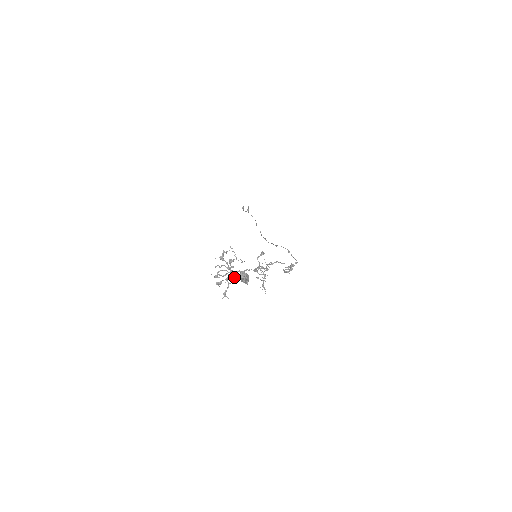
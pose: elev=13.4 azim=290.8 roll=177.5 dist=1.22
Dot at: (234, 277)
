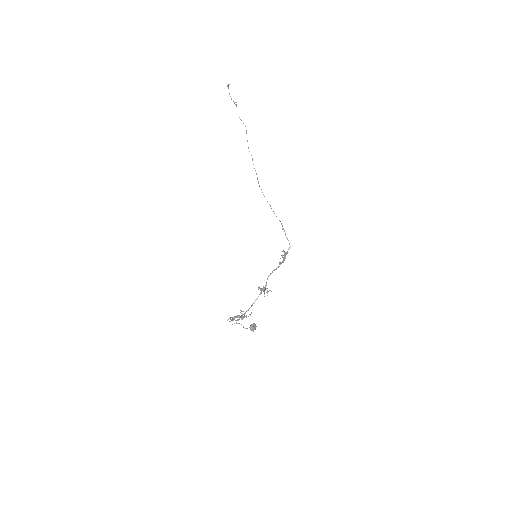
Dot at: occluded
